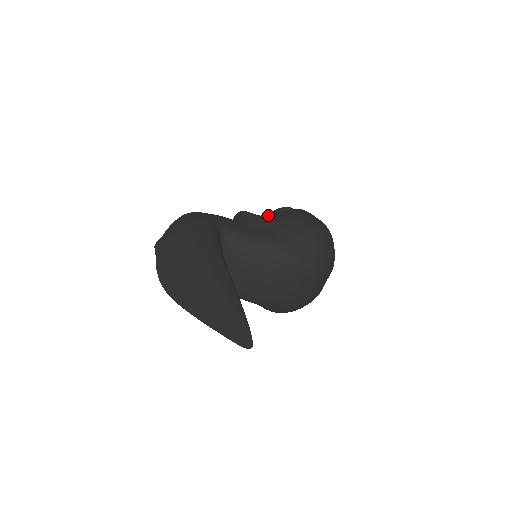
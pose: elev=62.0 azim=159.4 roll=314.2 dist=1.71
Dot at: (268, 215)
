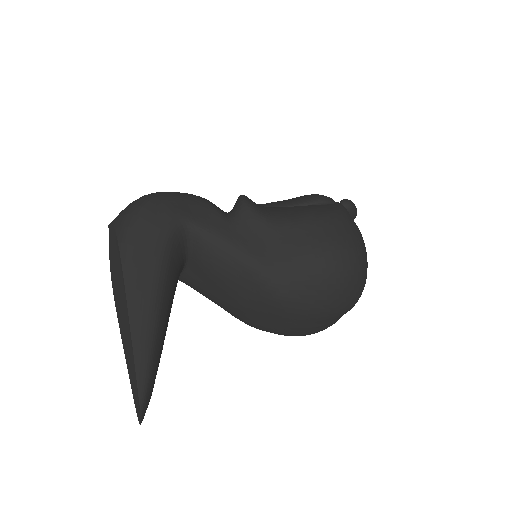
Dot at: (277, 212)
